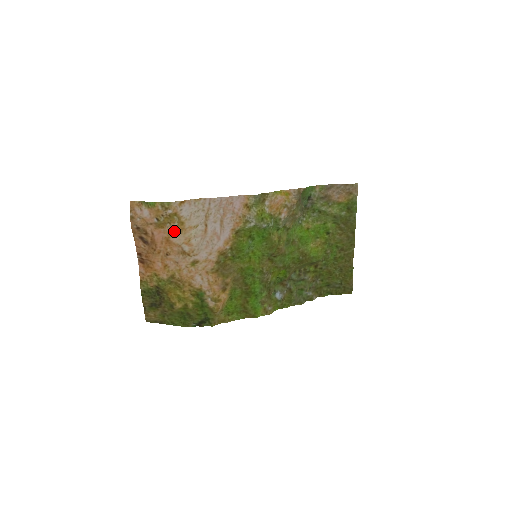
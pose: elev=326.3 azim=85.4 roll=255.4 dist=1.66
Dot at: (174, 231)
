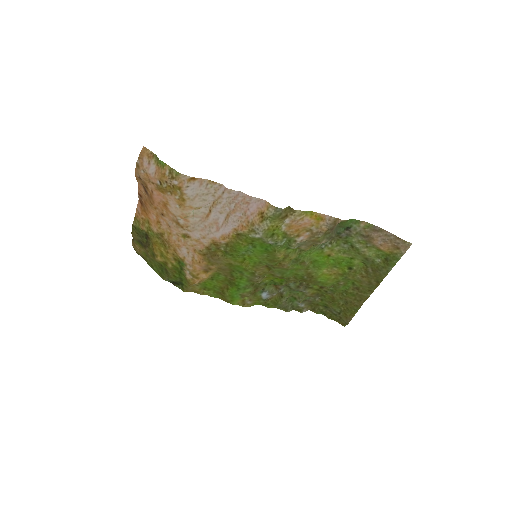
Dot at: (173, 202)
